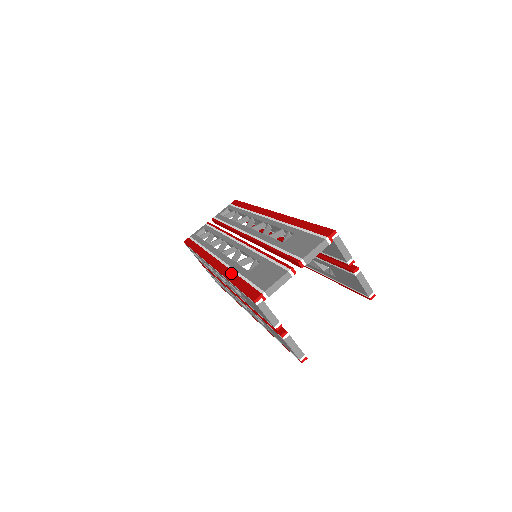
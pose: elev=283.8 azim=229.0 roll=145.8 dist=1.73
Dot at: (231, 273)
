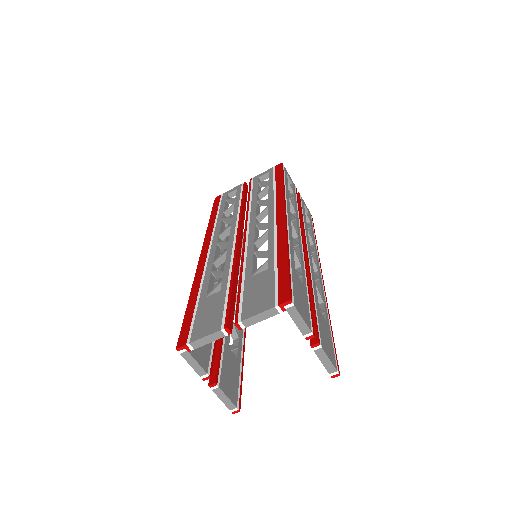
Dot at: (197, 285)
